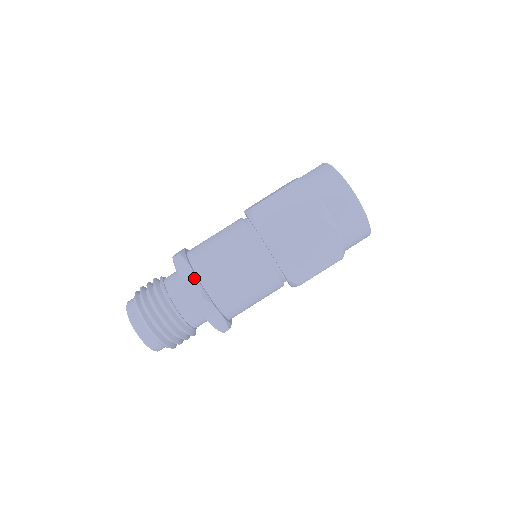
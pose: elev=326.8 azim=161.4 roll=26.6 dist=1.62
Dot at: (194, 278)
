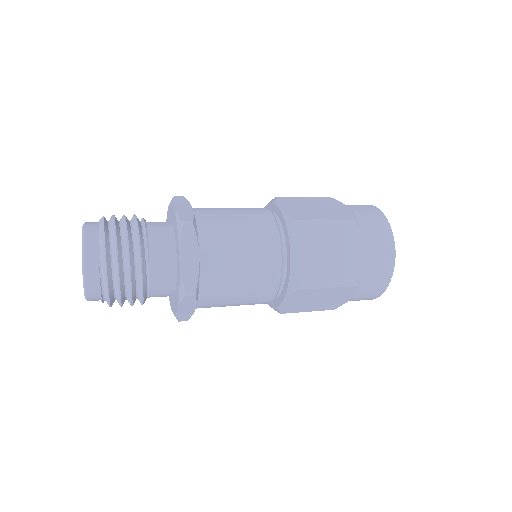
Dot at: (190, 210)
